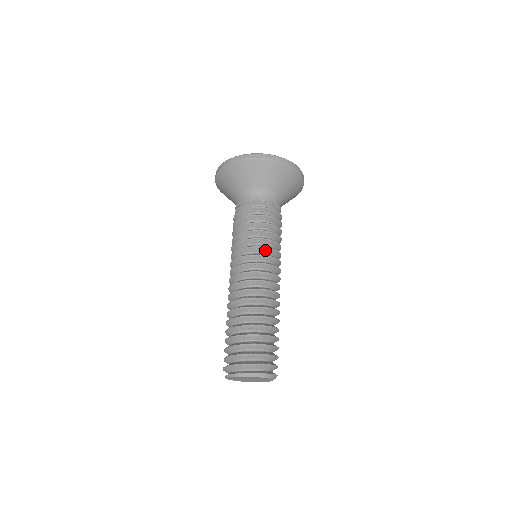
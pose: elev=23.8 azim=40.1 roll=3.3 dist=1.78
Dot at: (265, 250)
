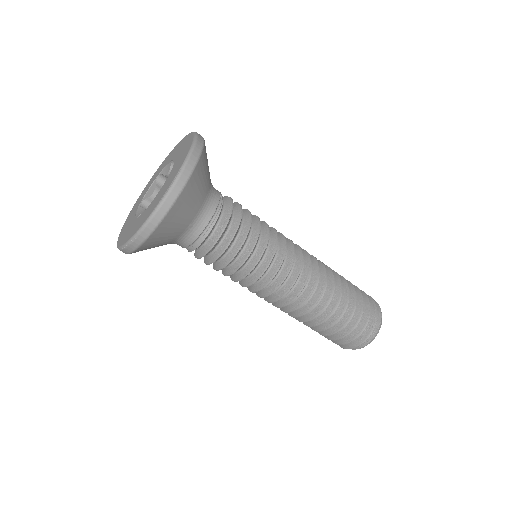
Dot at: (277, 245)
